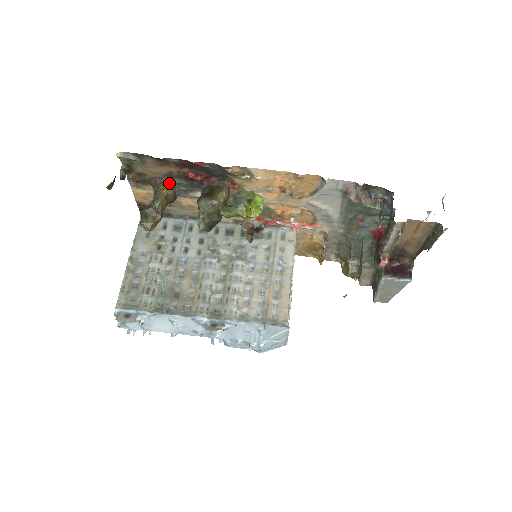
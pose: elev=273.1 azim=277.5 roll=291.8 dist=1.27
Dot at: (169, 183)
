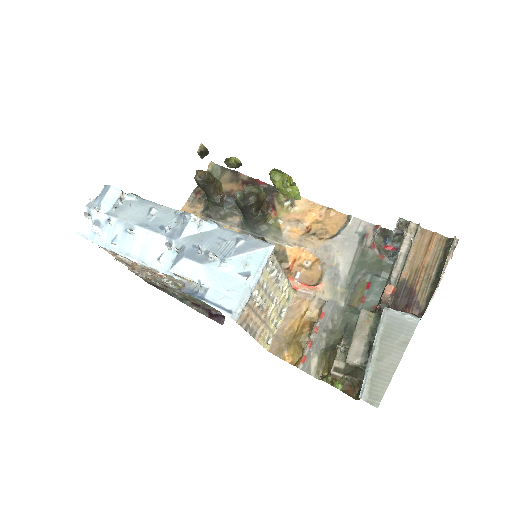
Dot at: occluded
